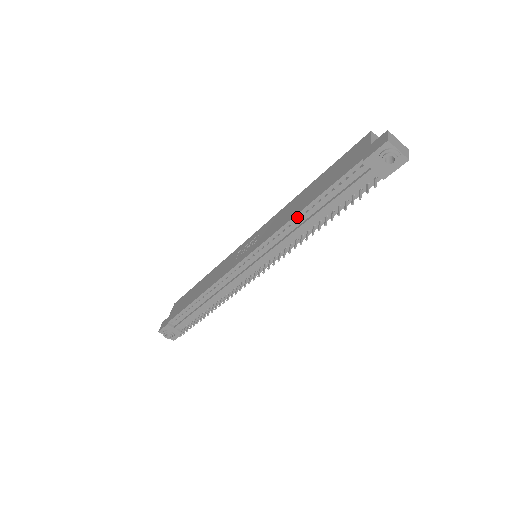
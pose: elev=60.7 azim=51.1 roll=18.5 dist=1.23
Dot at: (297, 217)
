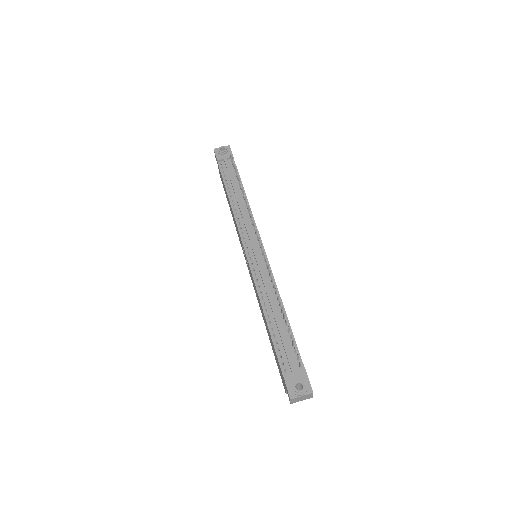
Dot at: (232, 203)
